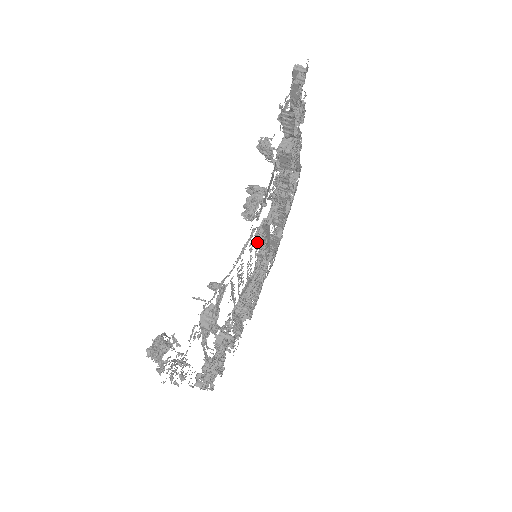
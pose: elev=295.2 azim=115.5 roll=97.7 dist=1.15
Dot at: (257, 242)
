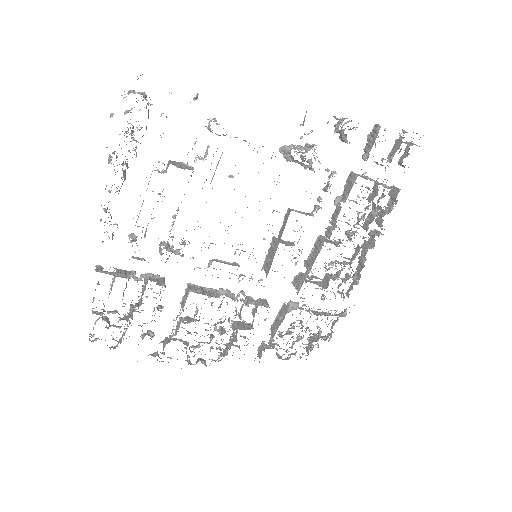
Dot at: (268, 254)
